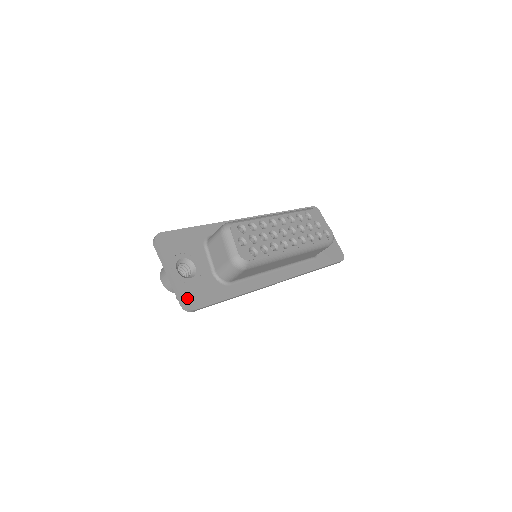
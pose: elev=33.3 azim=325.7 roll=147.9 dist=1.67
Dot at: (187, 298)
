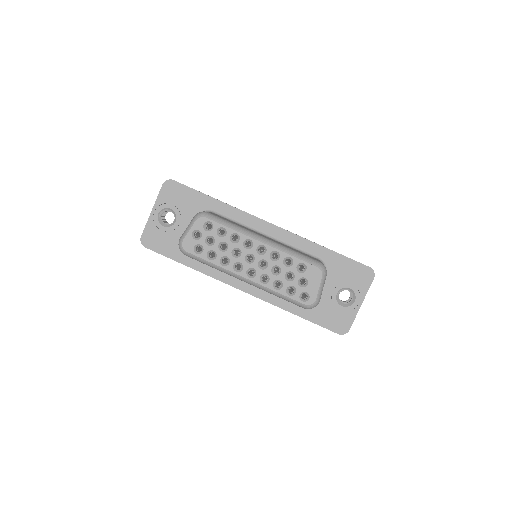
Dot at: (147, 236)
